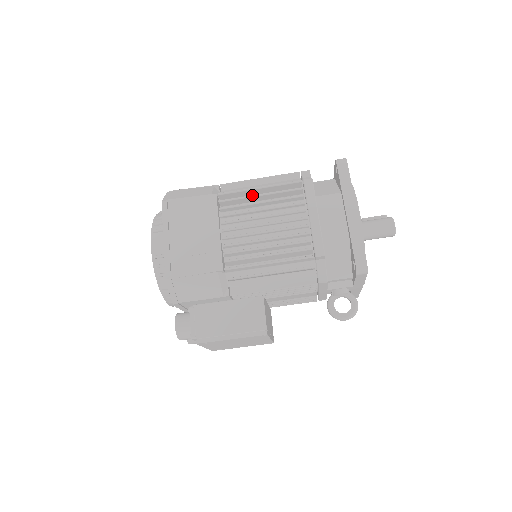
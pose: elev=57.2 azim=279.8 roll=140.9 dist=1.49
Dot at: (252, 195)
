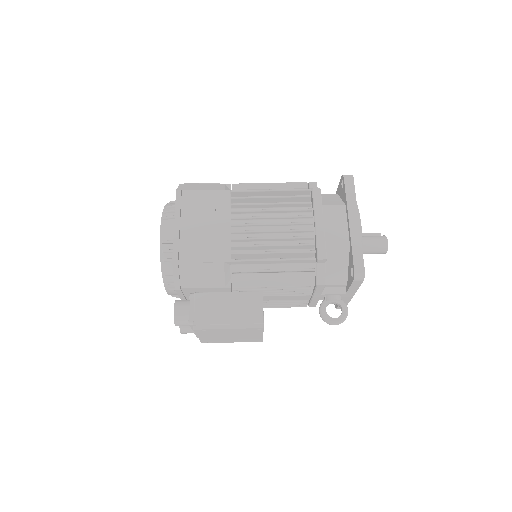
Dot at: (263, 196)
